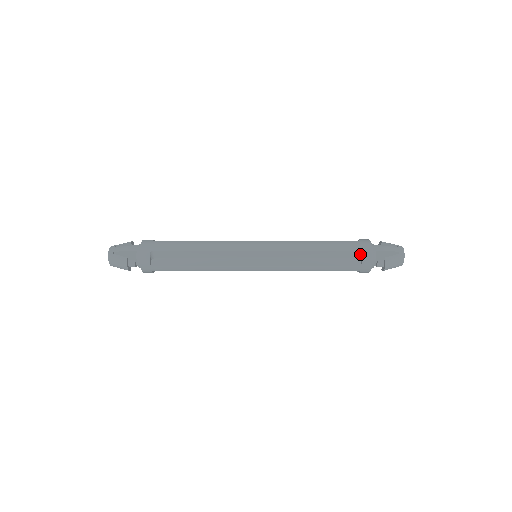
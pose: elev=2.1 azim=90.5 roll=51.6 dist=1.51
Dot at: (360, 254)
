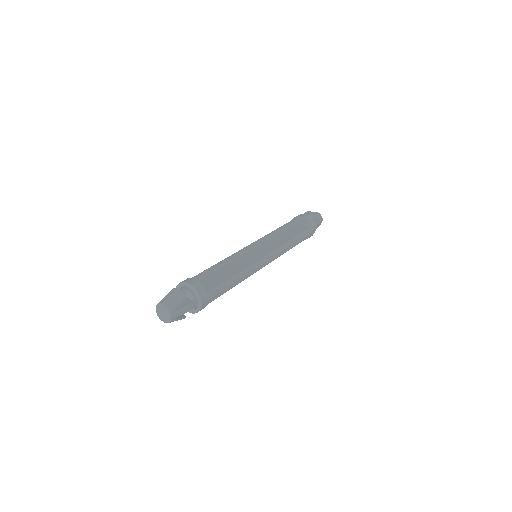
Dot at: occluded
